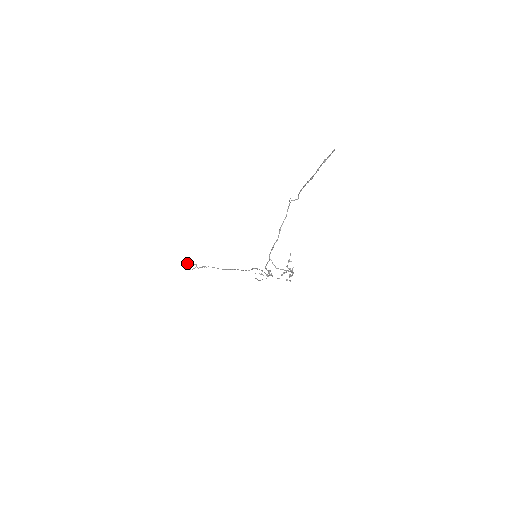
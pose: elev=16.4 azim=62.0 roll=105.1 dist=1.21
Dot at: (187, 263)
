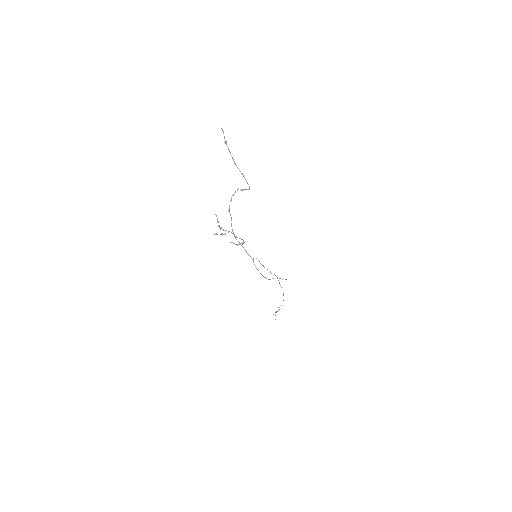
Dot at: occluded
